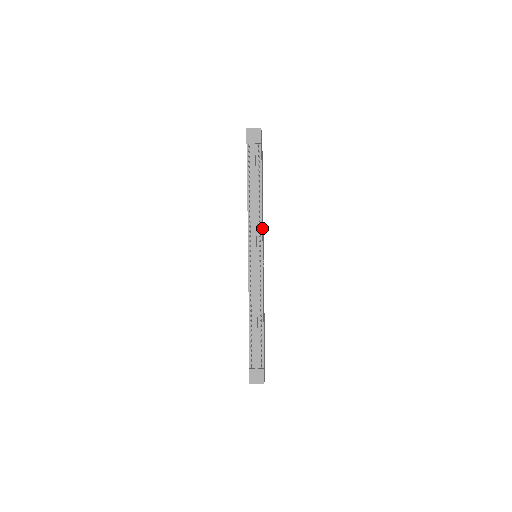
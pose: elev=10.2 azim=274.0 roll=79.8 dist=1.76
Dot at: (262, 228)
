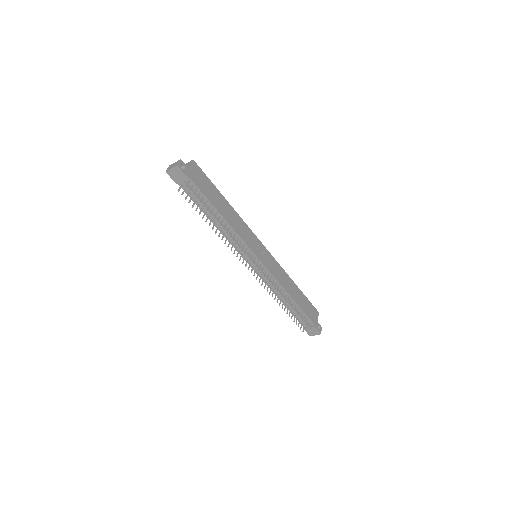
Dot at: (244, 240)
